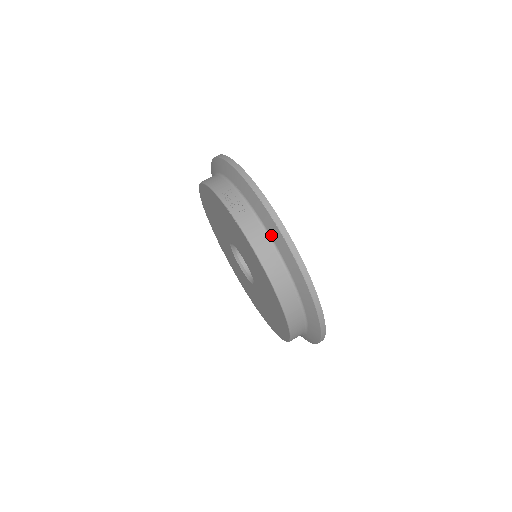
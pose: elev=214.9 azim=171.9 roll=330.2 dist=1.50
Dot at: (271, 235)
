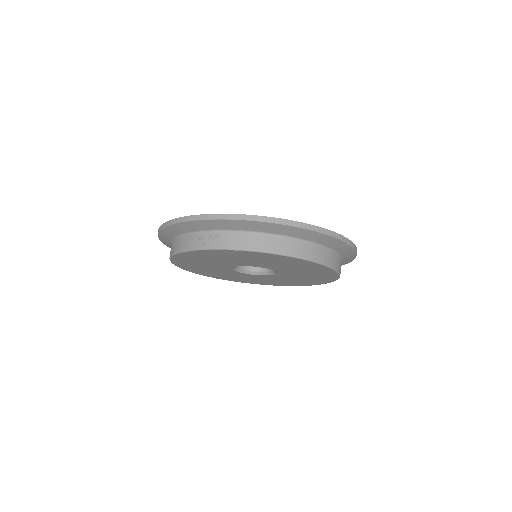
Dot at: (257, 231)
